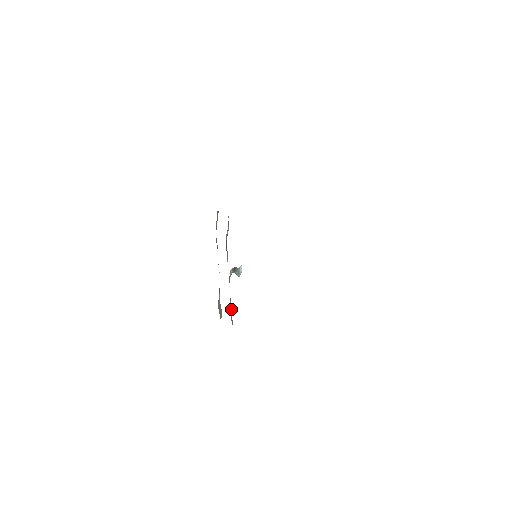
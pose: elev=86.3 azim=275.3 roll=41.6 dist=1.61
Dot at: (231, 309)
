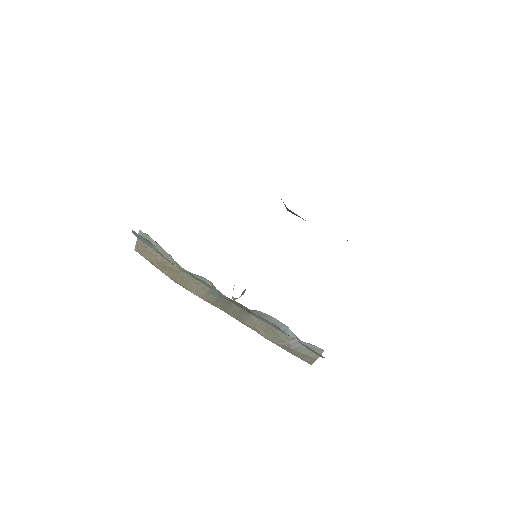
Dot at: occluded
